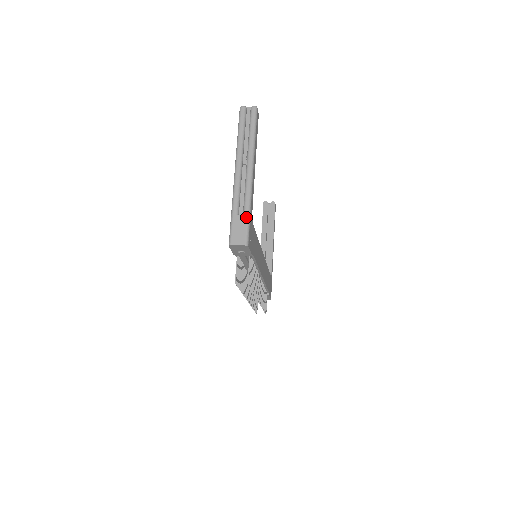
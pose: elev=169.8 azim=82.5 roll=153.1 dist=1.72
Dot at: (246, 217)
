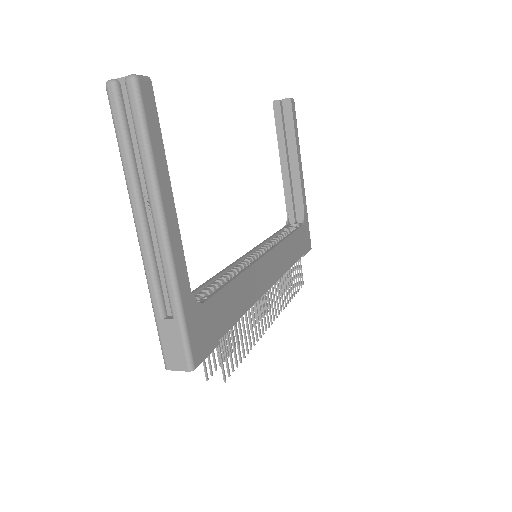
Dot at: (177, 323)
